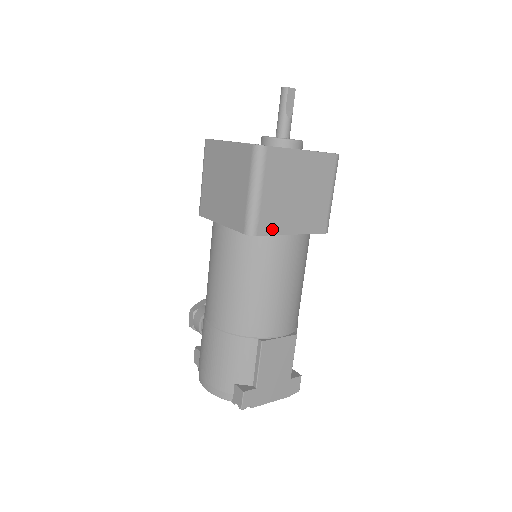
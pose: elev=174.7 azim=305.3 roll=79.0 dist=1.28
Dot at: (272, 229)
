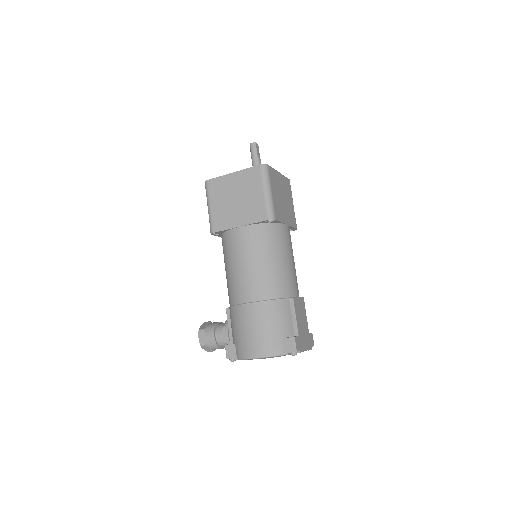
Dot at: (280, 218)
